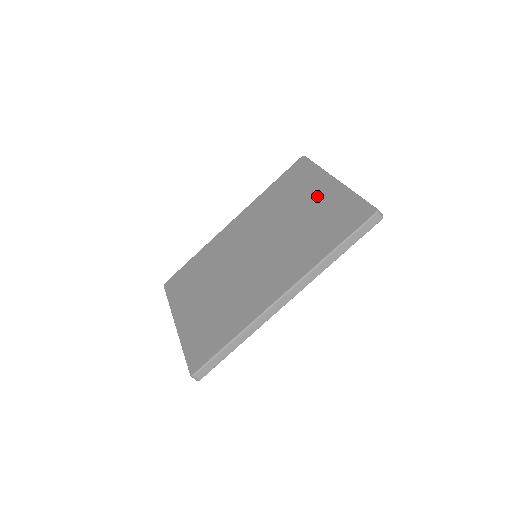
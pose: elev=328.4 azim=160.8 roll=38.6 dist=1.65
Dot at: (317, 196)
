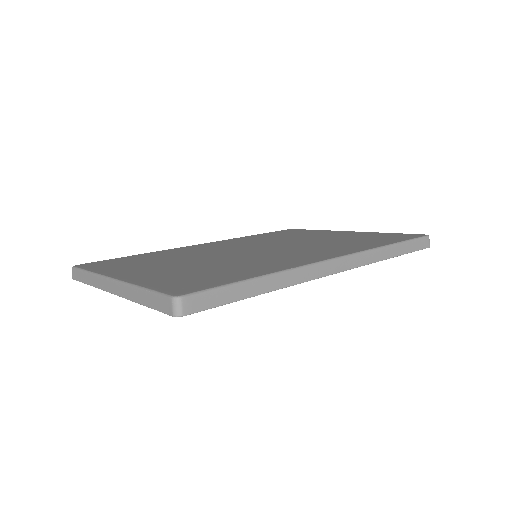
Dot at: (333, 234)
